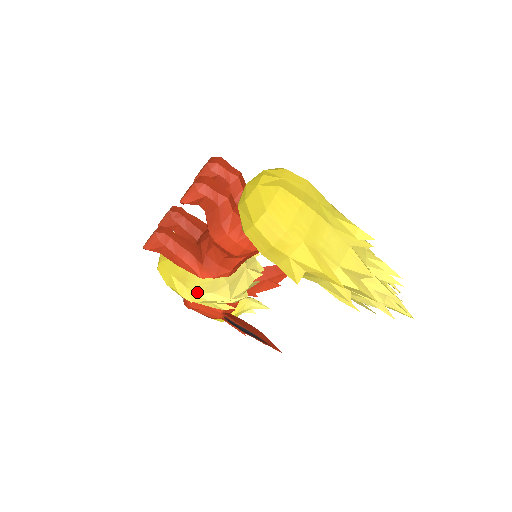
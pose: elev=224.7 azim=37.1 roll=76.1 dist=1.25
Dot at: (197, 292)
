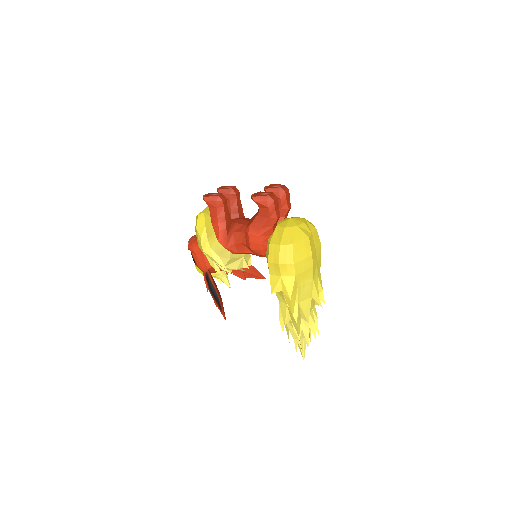
Dot at: (211, 248)
